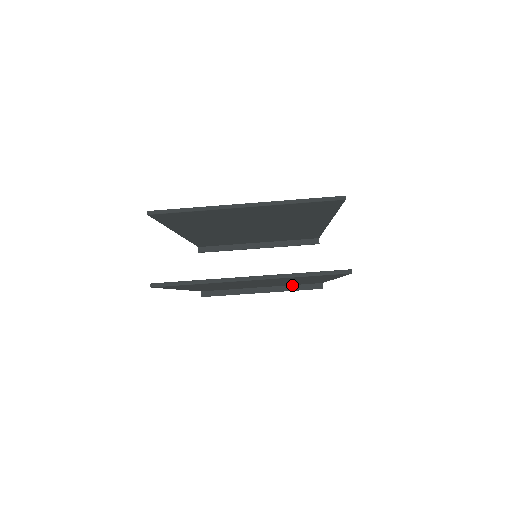
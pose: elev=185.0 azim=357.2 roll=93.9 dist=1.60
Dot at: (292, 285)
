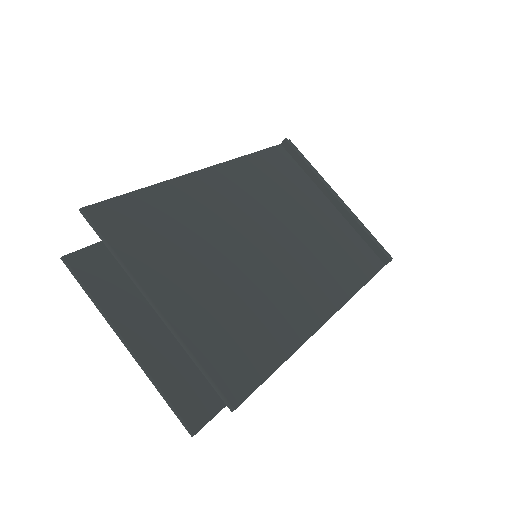
Dot at: occluded
